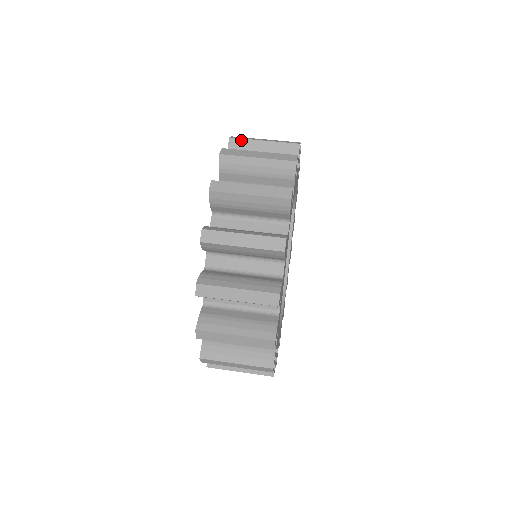
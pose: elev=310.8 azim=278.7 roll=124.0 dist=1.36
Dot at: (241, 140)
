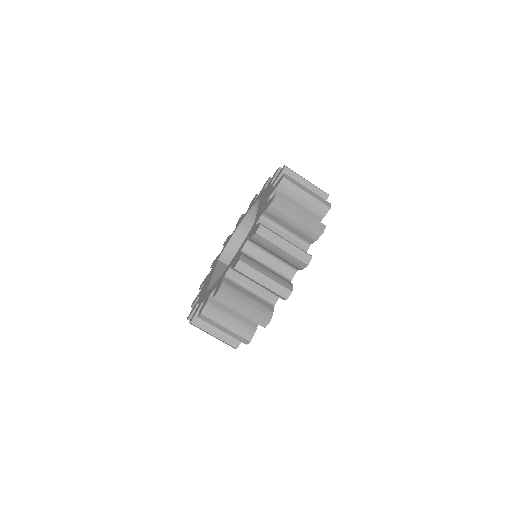
Dot at: (222, 303)
